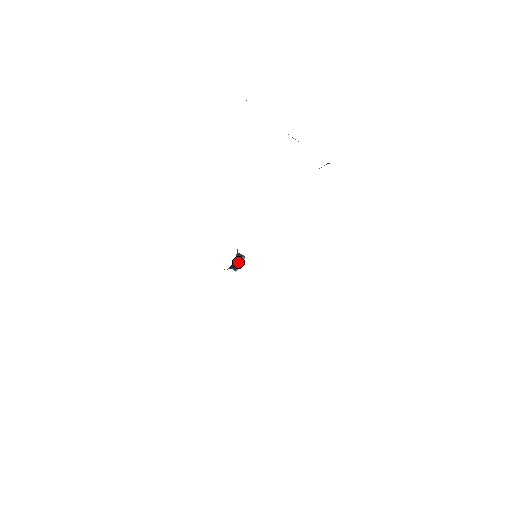
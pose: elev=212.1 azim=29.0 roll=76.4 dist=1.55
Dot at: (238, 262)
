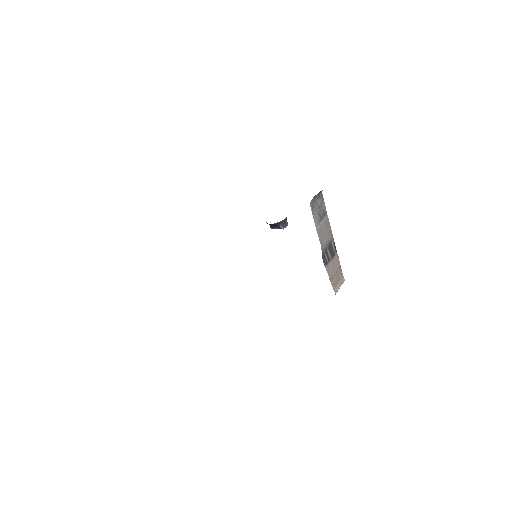
Dot at: (276, 226)
